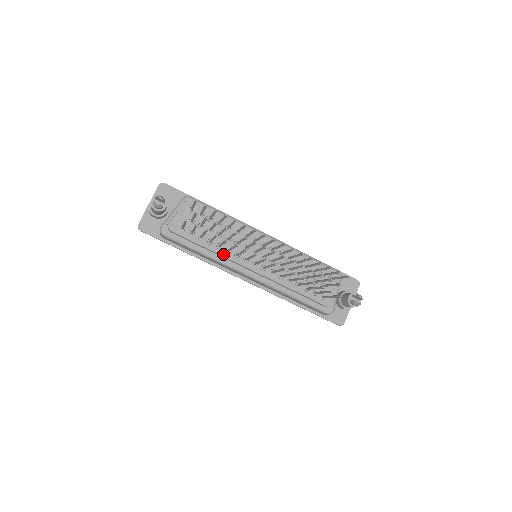
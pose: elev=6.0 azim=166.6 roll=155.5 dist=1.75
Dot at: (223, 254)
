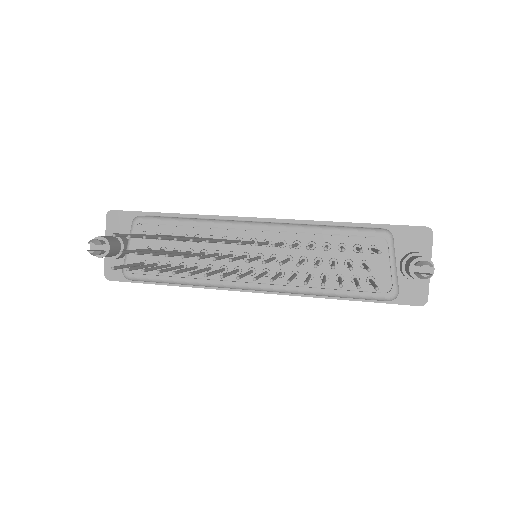
Dot at: occluded
